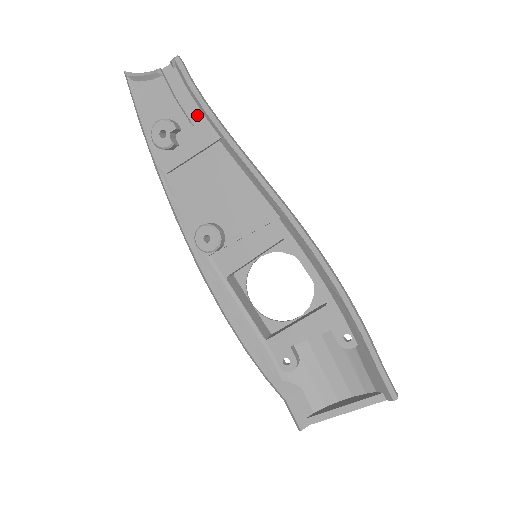
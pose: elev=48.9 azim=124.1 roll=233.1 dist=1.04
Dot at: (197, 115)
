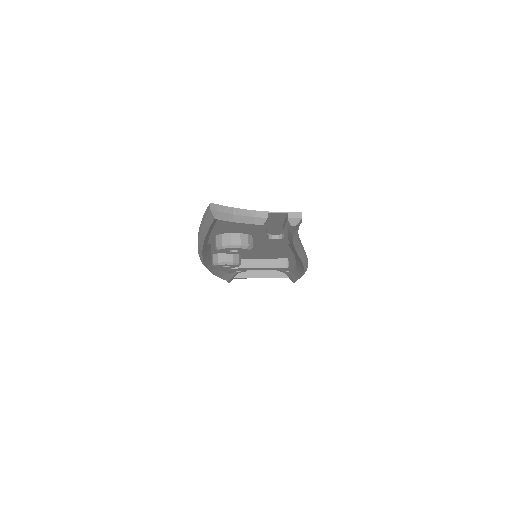
Dot at: (279, 232)
